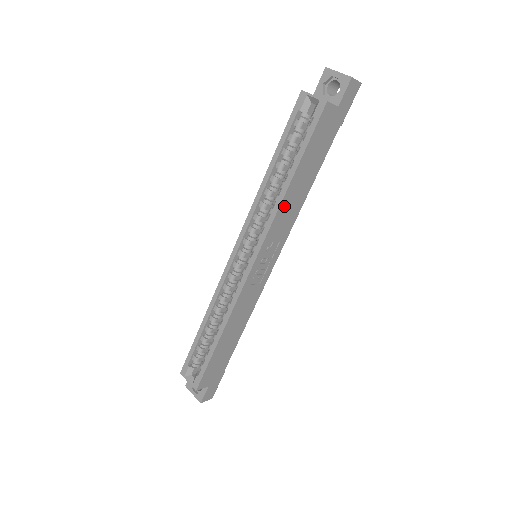
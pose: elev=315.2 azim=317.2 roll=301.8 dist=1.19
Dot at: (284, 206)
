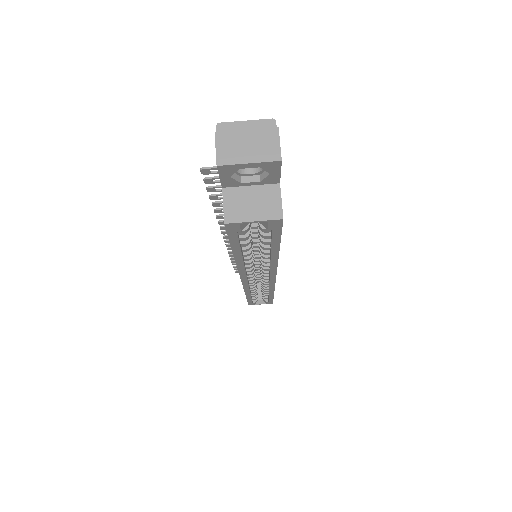
Dot at: occluded
